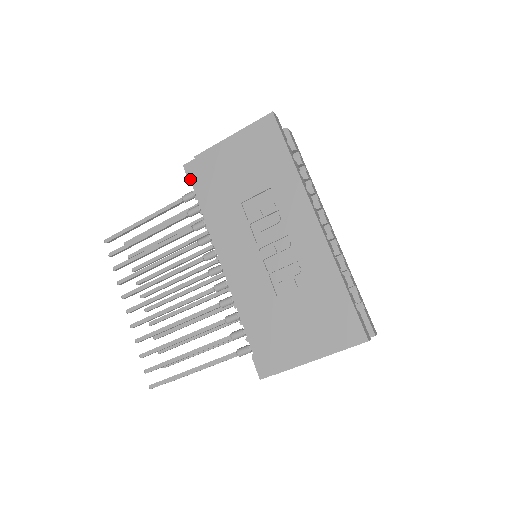
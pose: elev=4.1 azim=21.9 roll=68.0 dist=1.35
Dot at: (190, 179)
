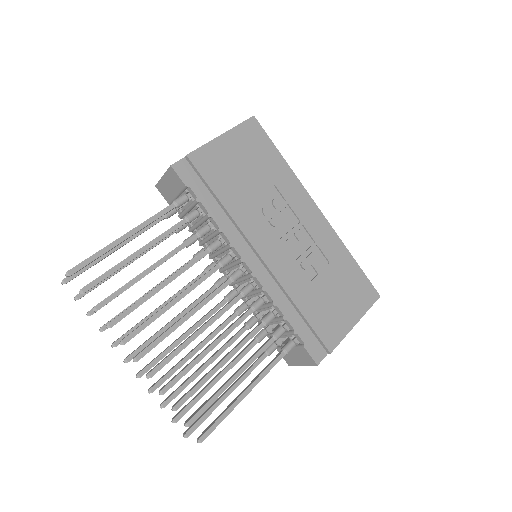
Dot at: (185, 180)
